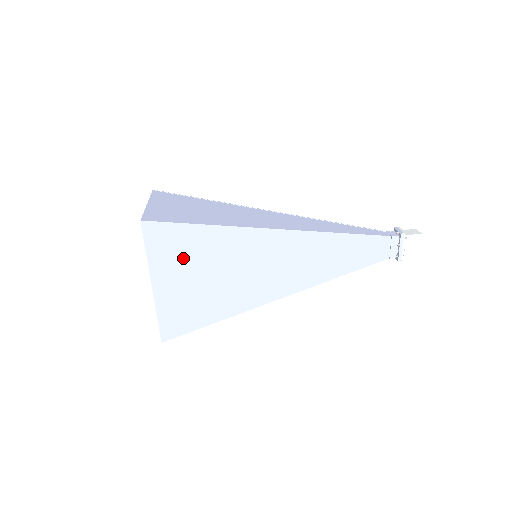
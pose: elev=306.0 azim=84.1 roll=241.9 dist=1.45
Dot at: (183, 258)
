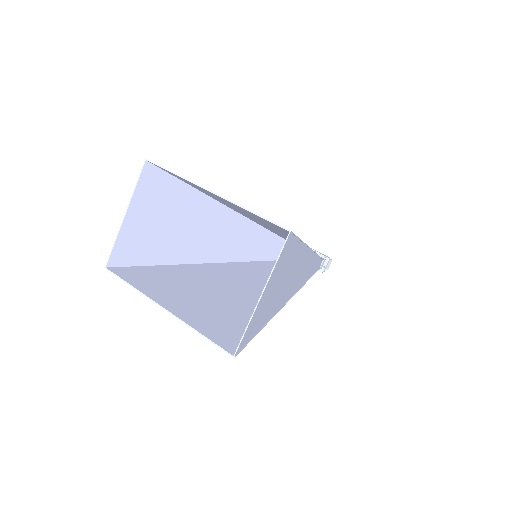
Dot at: occluded
